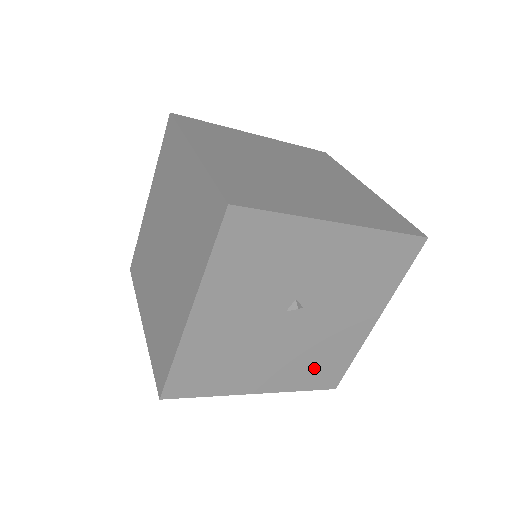
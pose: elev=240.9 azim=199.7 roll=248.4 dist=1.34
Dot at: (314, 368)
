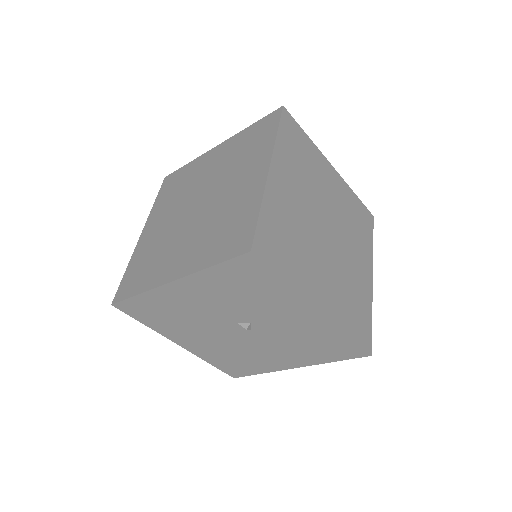
Dot at: (230, 360)
